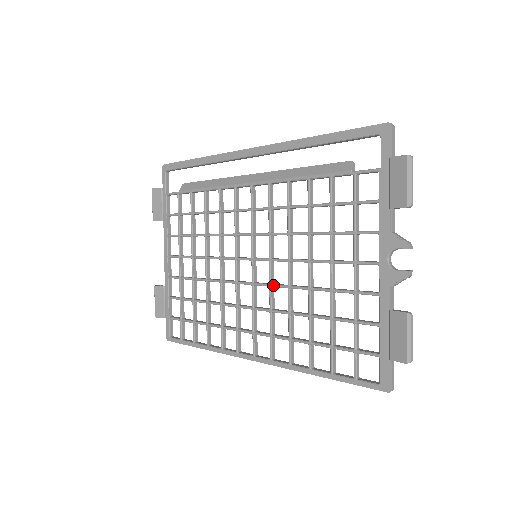
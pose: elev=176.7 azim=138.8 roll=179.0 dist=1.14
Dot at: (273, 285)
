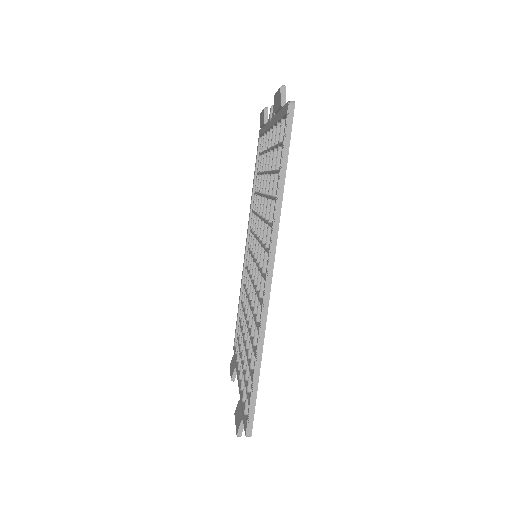
Dot at: (259, 237)
